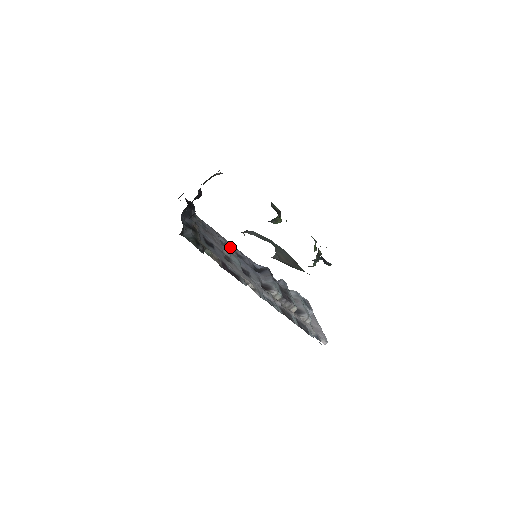
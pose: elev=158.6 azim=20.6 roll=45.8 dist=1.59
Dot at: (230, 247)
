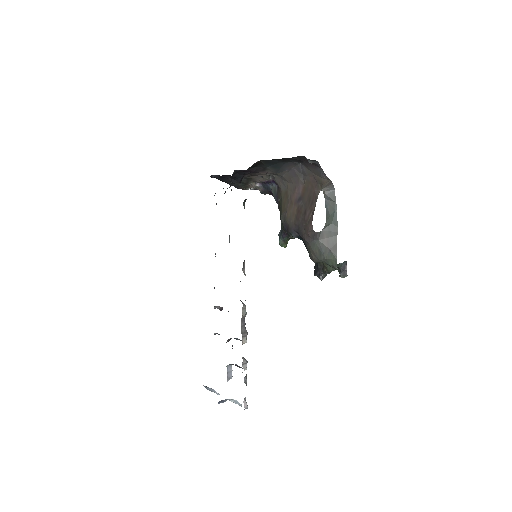
Dot at: occluded
